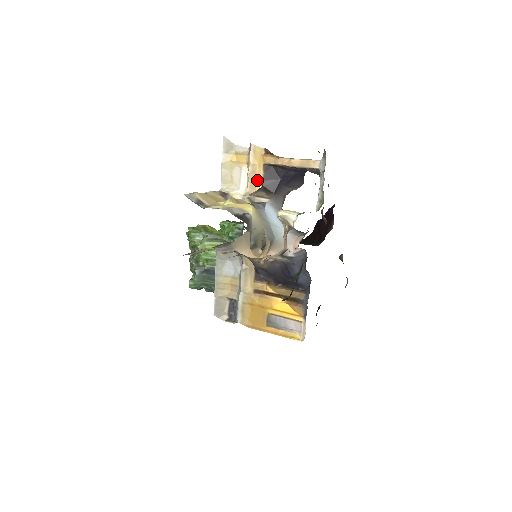
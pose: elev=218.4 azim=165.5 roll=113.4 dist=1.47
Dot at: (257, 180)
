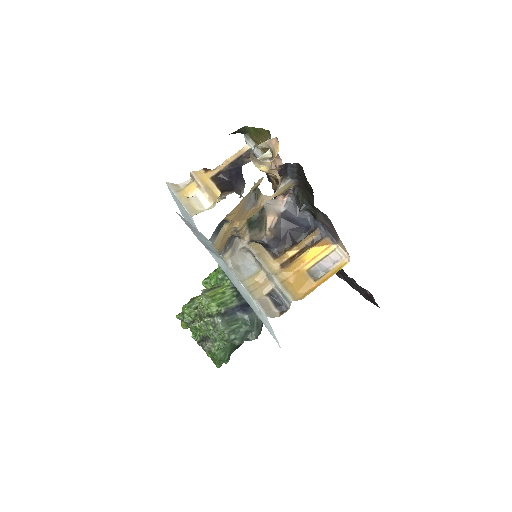
Dot at: (214, 191)
